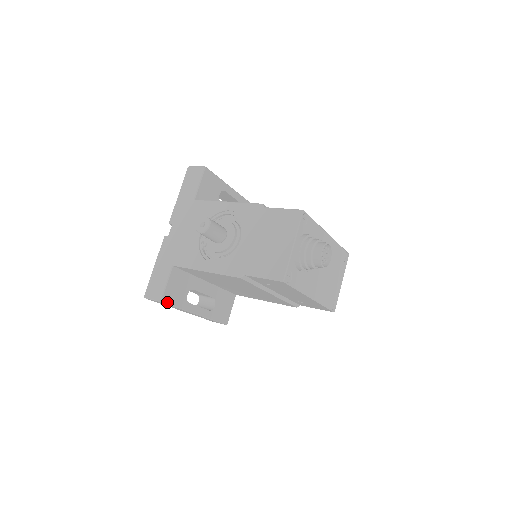
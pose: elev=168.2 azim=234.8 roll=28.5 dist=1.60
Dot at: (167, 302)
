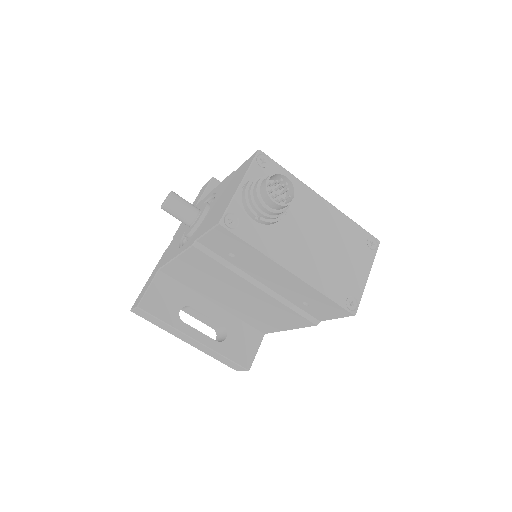
Dot at: (147, 310)
